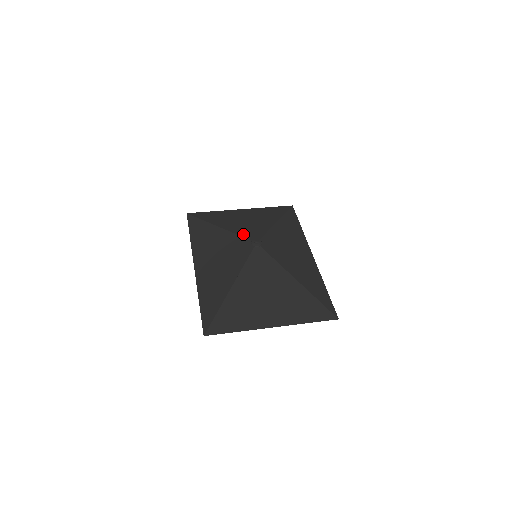
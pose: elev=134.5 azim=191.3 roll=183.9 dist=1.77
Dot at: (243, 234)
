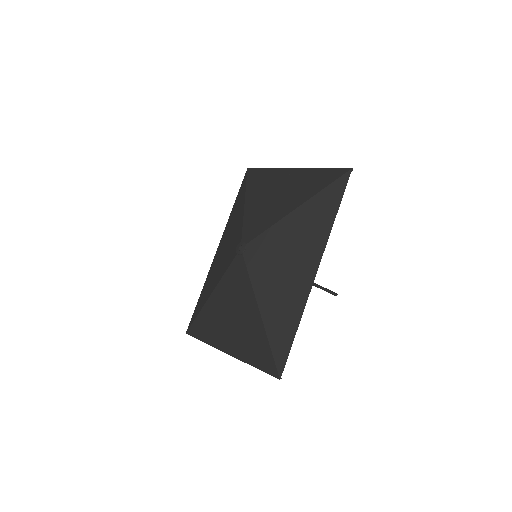
Dot at: (246, 226)
